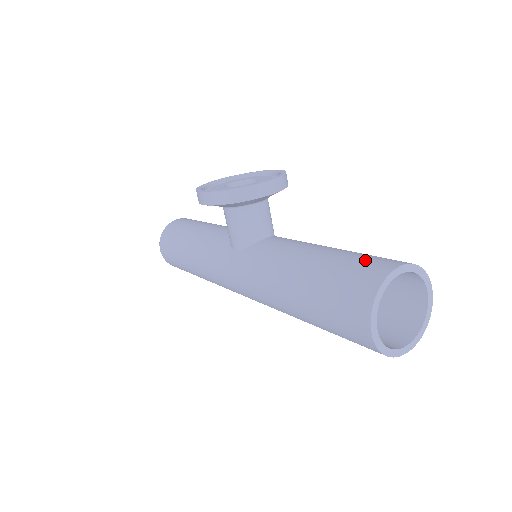
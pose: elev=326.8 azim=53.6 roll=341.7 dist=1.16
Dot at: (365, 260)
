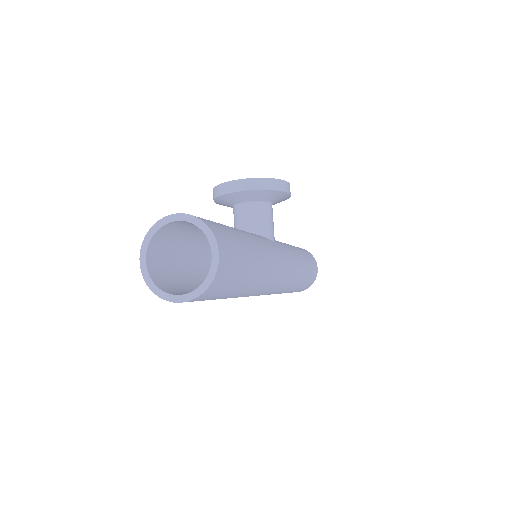
Dot at: occluded
